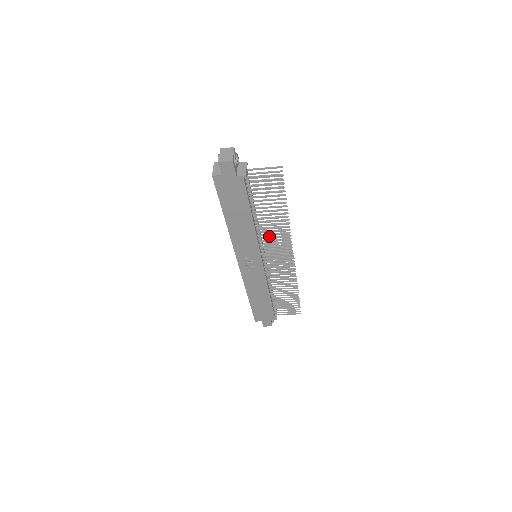
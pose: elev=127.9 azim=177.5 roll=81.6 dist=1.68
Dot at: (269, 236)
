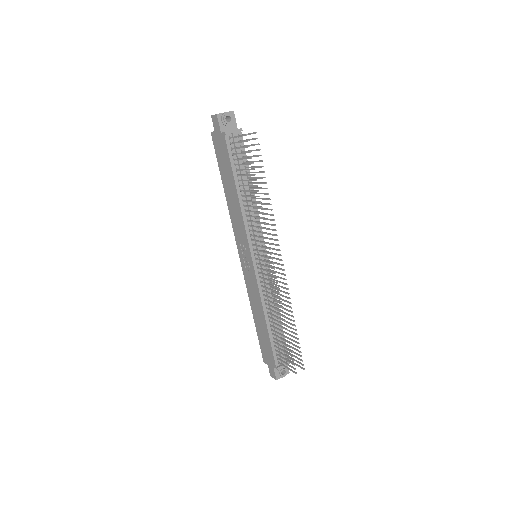
Dot at: occluded
